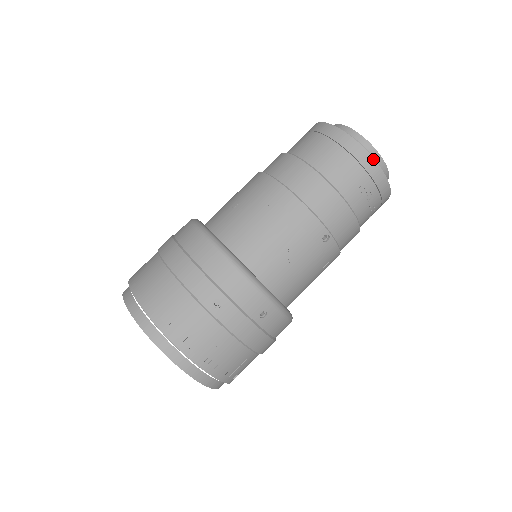
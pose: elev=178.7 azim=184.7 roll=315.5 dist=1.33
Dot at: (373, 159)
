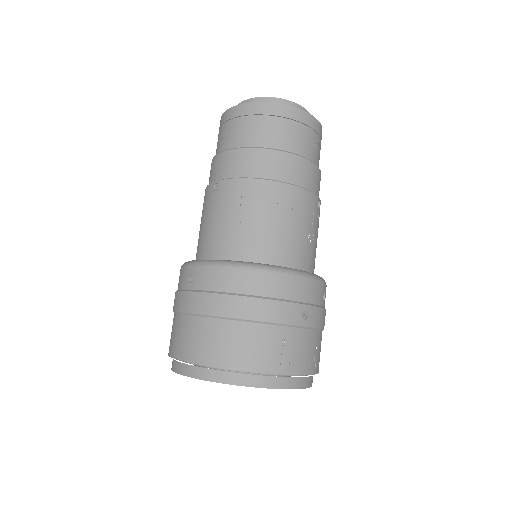
Dot at: (314, 118)
